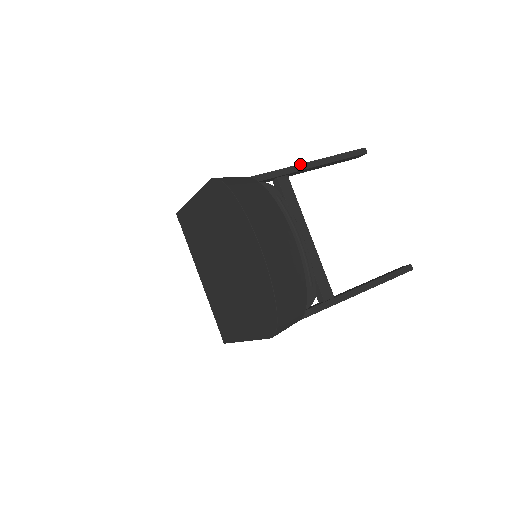
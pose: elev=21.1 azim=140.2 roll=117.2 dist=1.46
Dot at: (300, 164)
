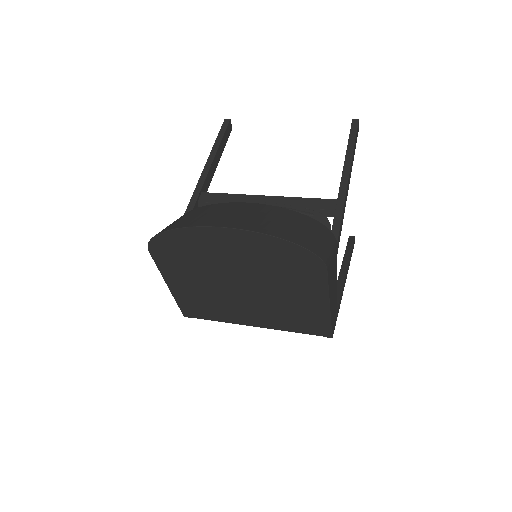
Dot at: (200, 177)
